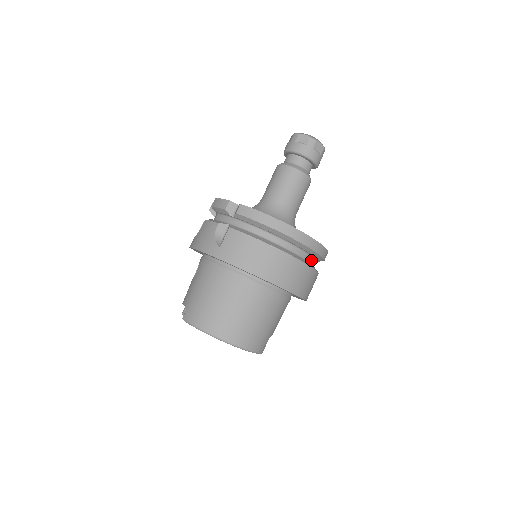
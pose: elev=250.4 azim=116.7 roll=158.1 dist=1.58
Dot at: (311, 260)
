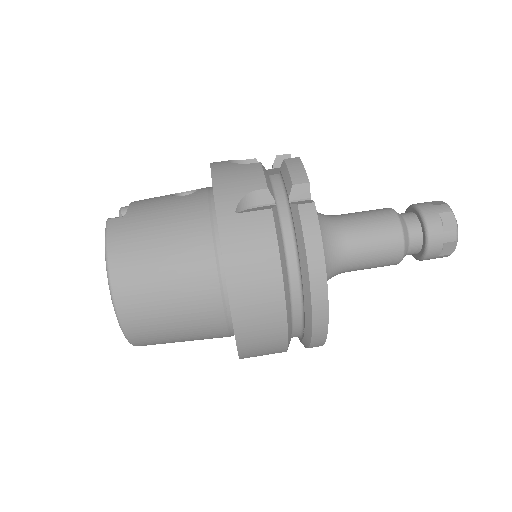
Dot at: (296, 335)
